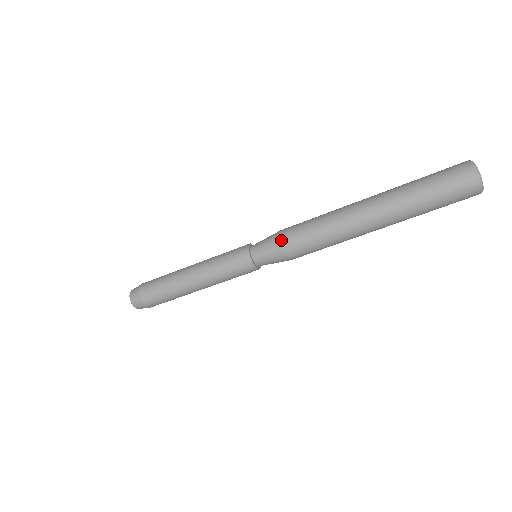
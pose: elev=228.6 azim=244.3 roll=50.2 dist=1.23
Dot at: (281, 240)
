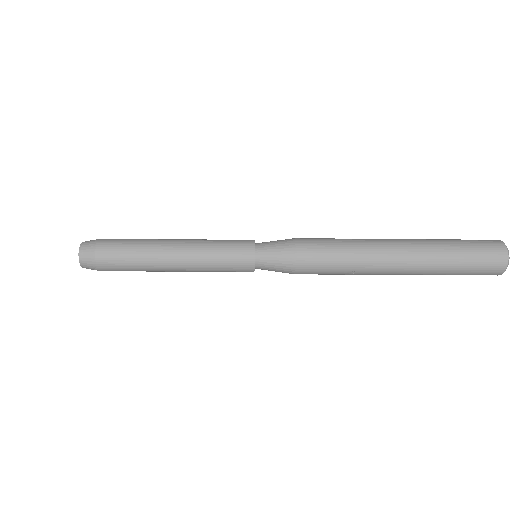
Dot at: (296, 270)
